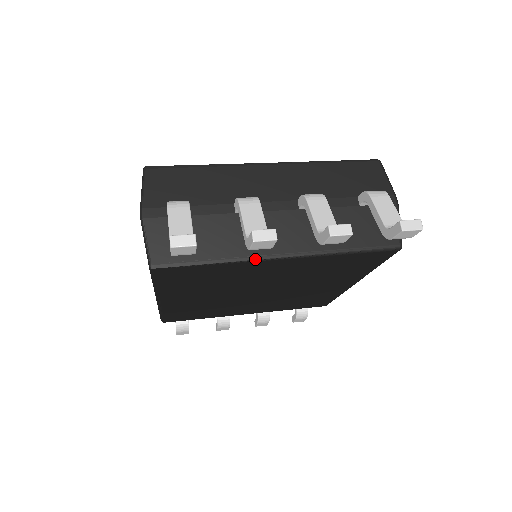
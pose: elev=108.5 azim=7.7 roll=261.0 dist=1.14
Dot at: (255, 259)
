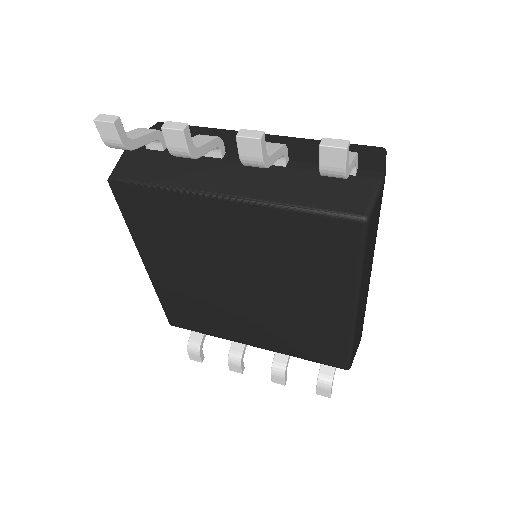
Dot at: (198, 192)
